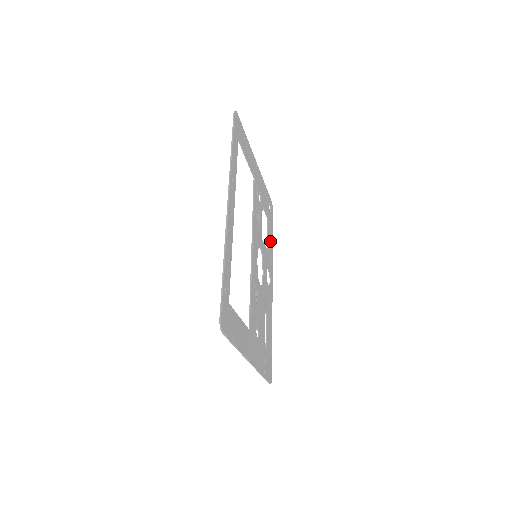
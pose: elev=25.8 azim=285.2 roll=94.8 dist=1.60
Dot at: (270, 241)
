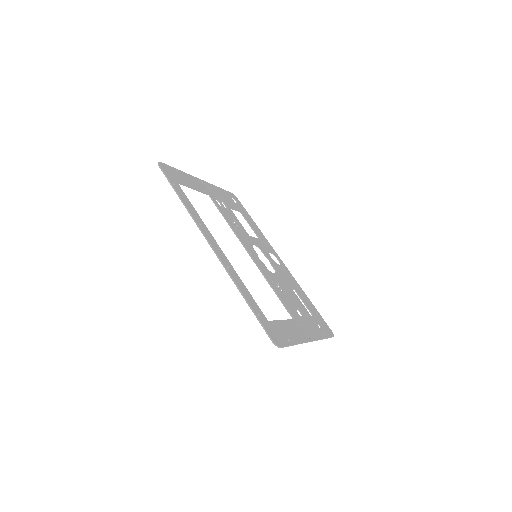
Dot at: (255, 228)
